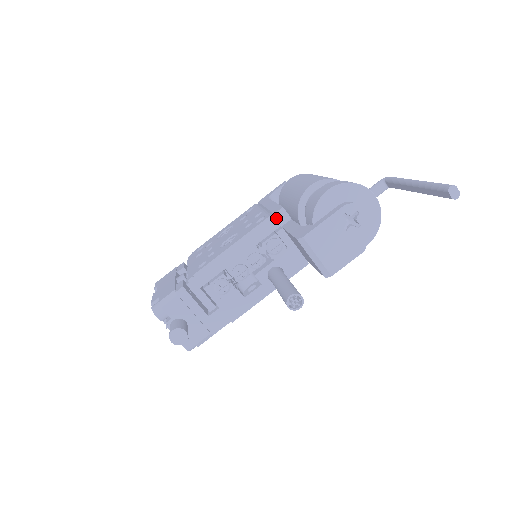
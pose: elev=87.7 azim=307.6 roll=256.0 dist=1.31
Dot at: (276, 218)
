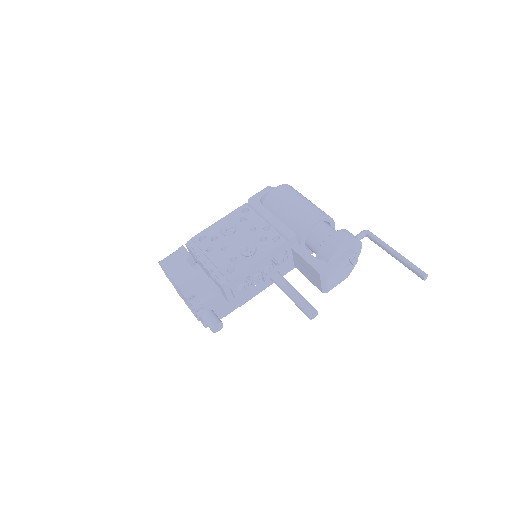
Dot at: (290, 242)
